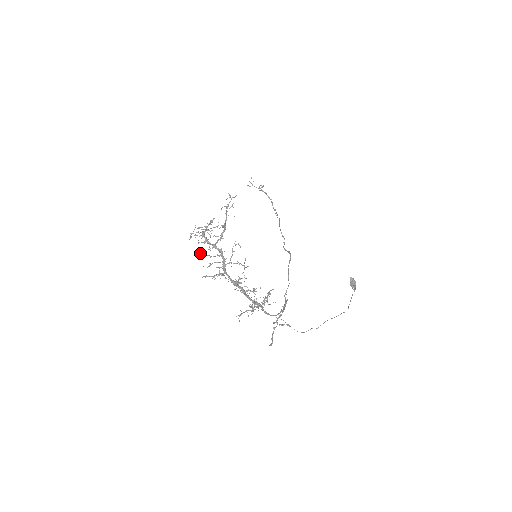
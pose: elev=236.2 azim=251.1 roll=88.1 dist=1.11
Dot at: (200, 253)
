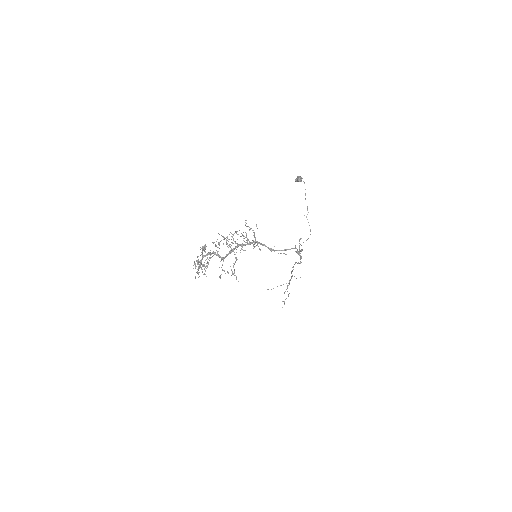
Dot at: (201, 269)
